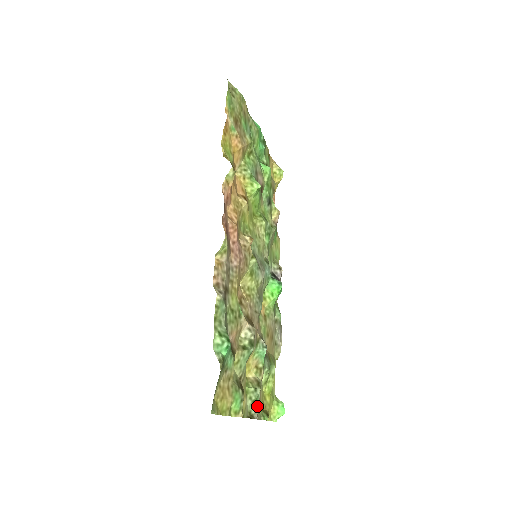
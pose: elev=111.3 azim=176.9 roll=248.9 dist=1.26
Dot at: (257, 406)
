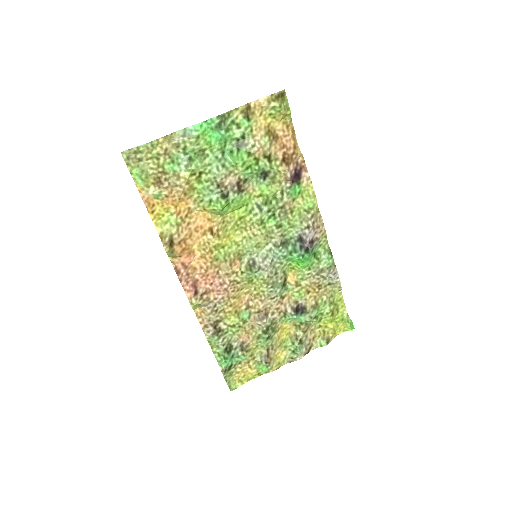
Dot at: (298, 352)
